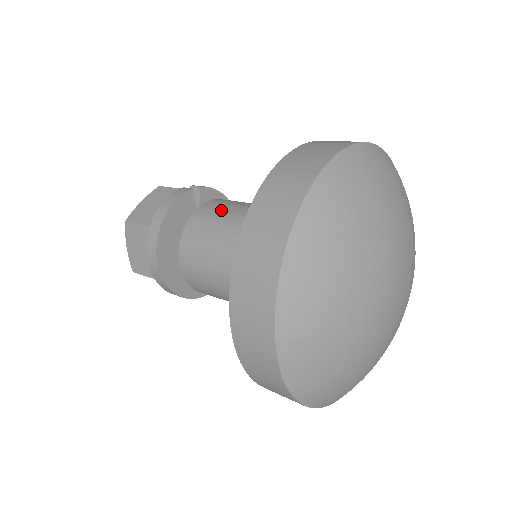
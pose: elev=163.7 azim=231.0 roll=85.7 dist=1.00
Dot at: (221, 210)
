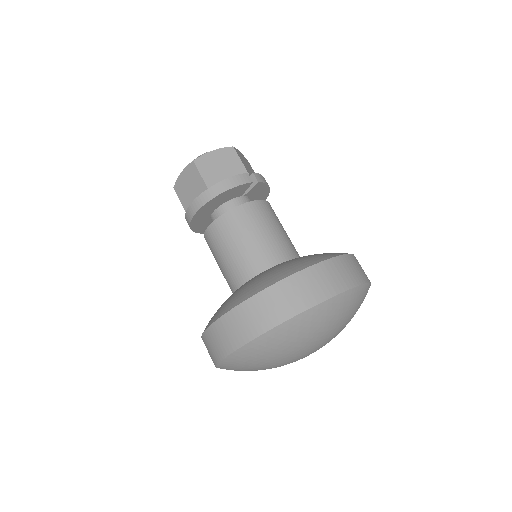
Dot at: (258, 222)
